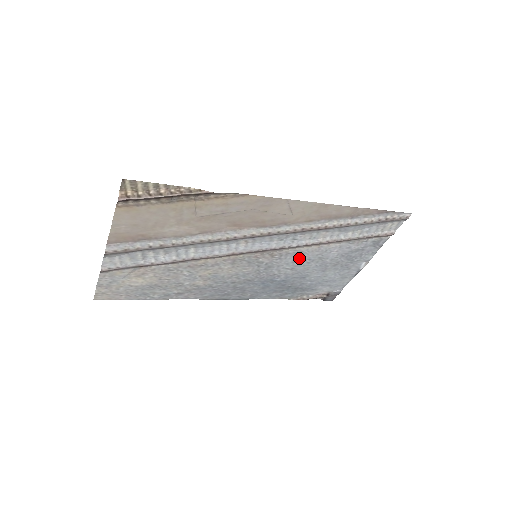
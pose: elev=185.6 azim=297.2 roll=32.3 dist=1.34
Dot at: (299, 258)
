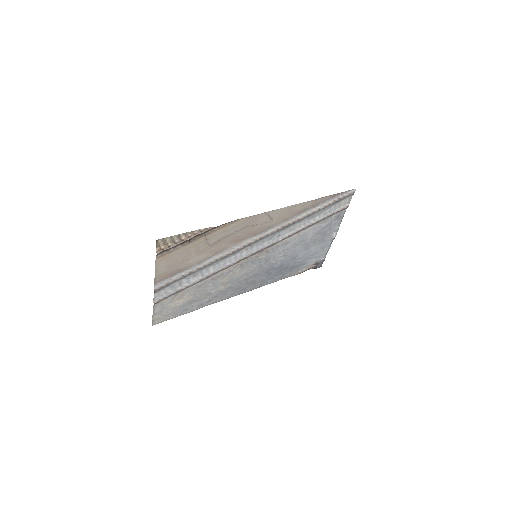
Dot at: (287, 246)
